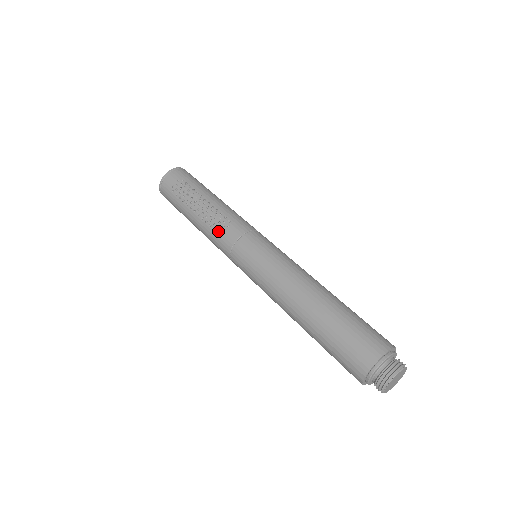
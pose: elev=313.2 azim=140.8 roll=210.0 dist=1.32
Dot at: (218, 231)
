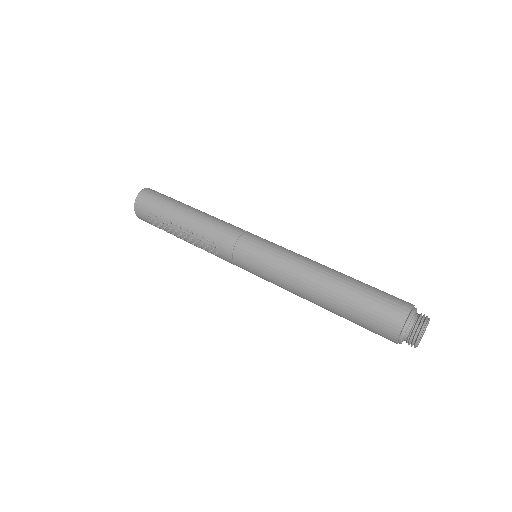
Dot at: (213, 253)
